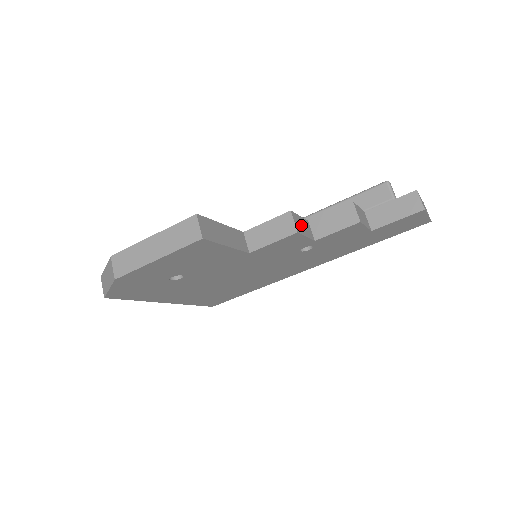
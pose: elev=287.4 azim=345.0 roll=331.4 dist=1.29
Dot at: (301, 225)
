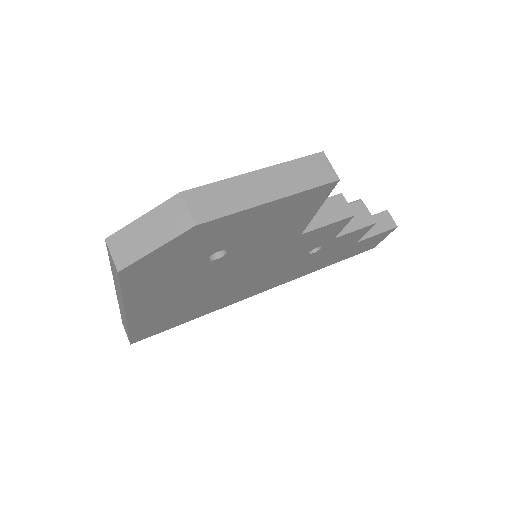
Dot at: occluded
